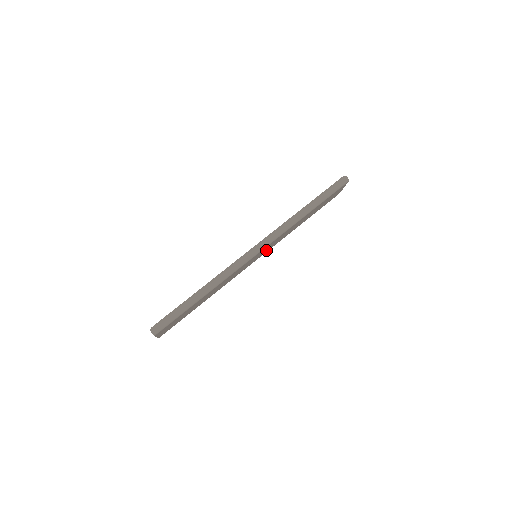
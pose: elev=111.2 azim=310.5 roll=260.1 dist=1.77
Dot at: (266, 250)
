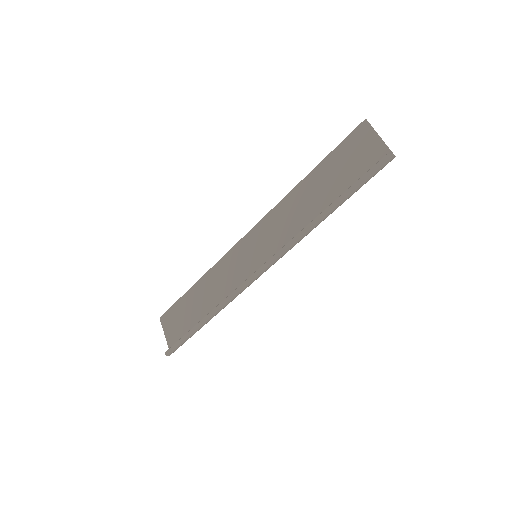
Dot at: (264, 233)
